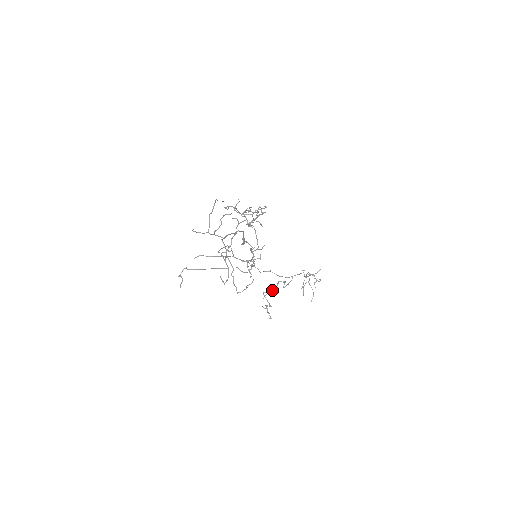
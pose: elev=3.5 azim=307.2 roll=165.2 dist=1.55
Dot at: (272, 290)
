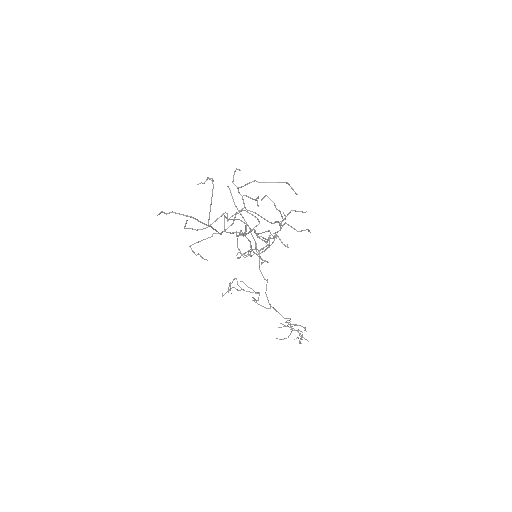
Dot at: (251, 288)
